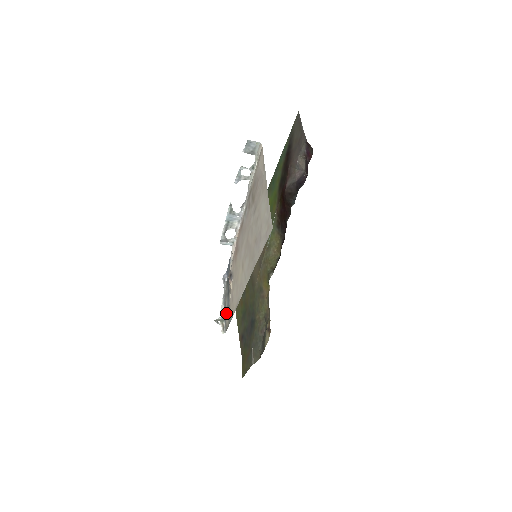
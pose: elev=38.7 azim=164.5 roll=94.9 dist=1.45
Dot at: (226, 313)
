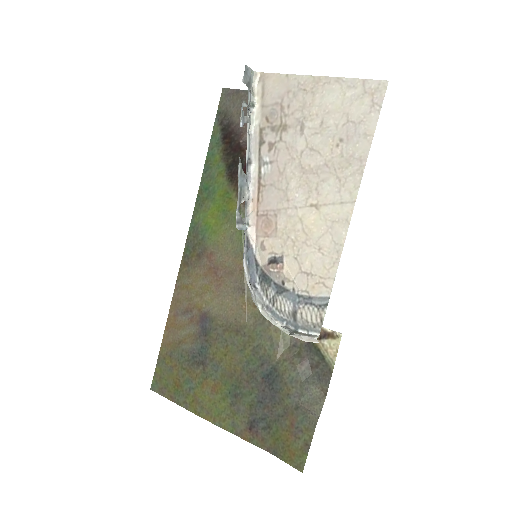
Dot at: (298, 313)
